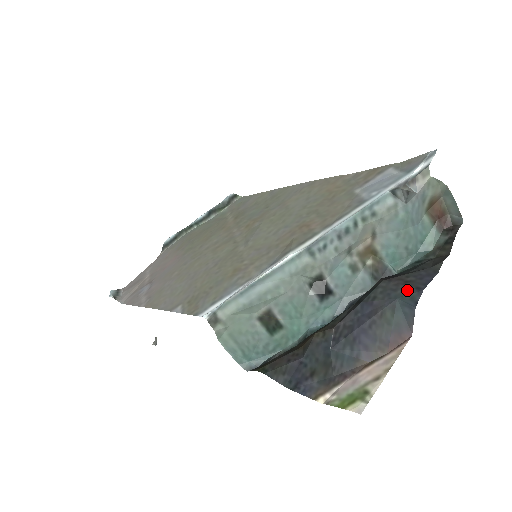
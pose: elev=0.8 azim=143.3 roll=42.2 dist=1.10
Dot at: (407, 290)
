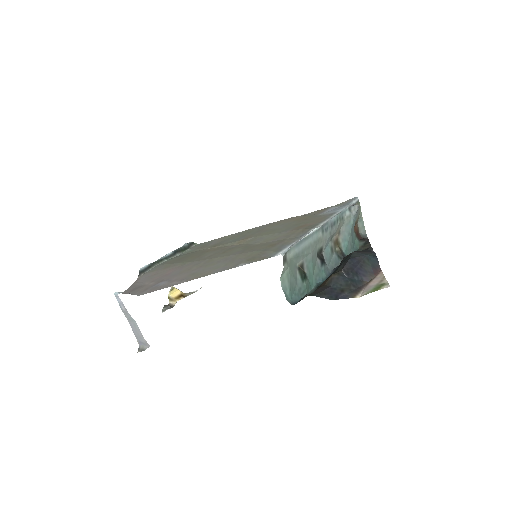
Dot at: (368, 253)
